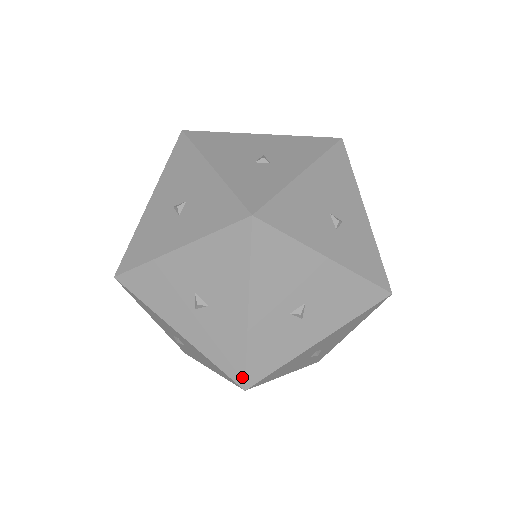
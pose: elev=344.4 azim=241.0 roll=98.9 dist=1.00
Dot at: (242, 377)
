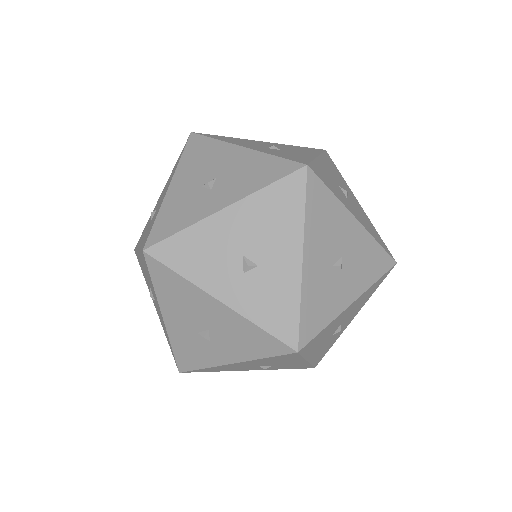
Dot at: (176, 362)
